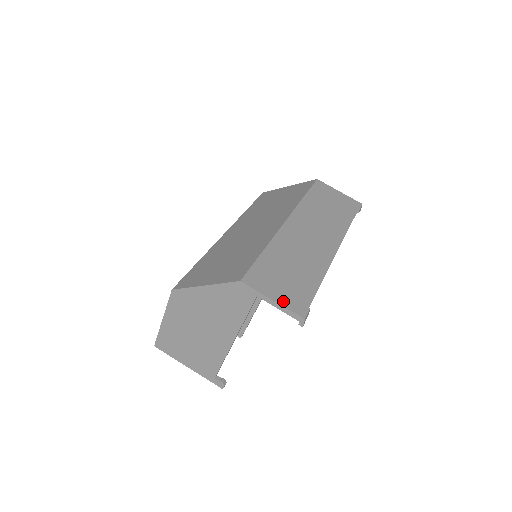
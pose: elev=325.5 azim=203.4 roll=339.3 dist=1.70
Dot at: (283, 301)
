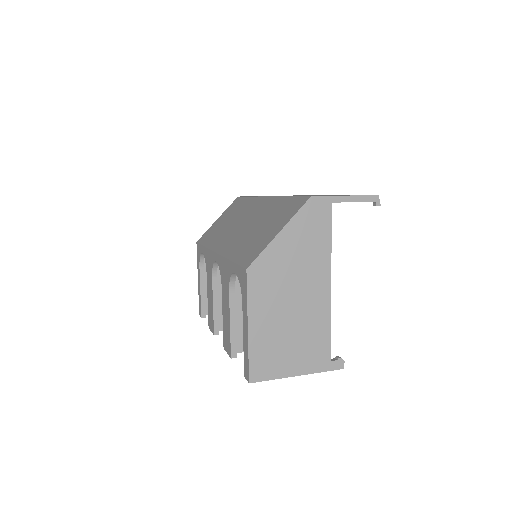
Dot at: (351, 195)
